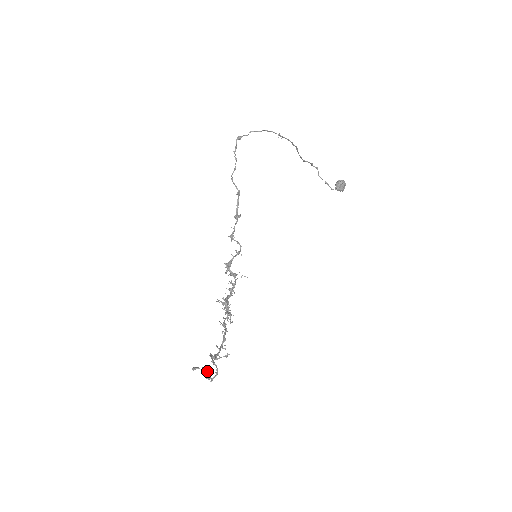
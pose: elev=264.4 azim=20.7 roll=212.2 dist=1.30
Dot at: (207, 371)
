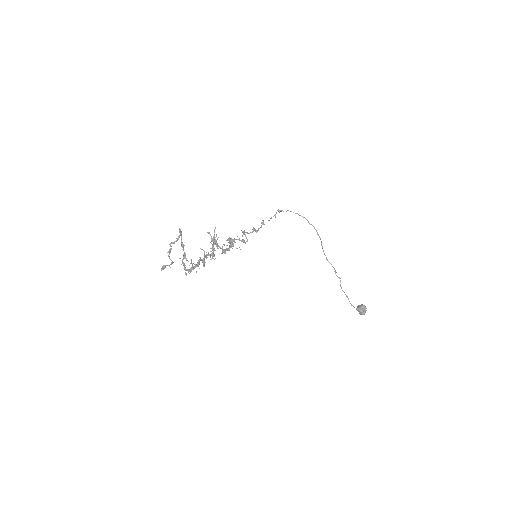
Dot at: (171, 260)
